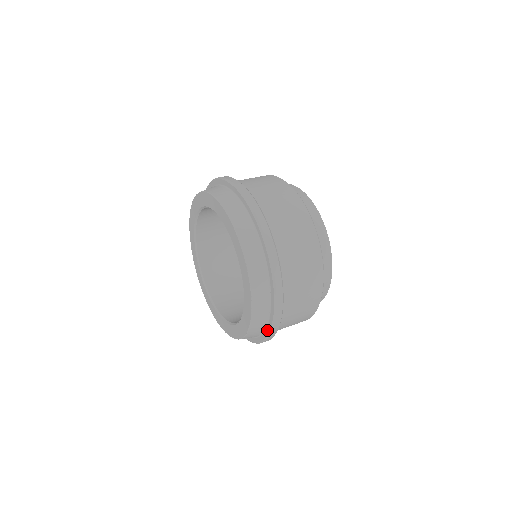
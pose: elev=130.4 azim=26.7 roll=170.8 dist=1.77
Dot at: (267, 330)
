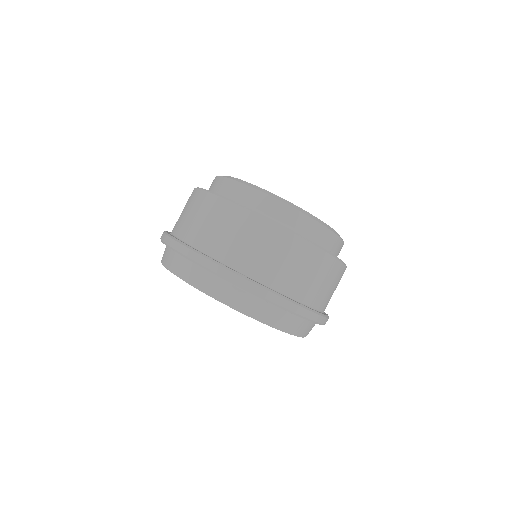
Dot at: occluded
